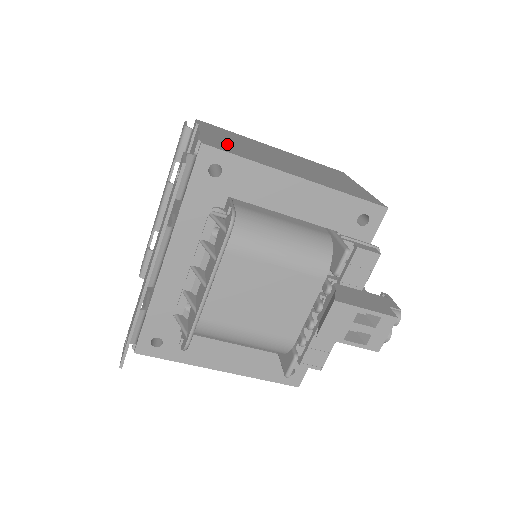
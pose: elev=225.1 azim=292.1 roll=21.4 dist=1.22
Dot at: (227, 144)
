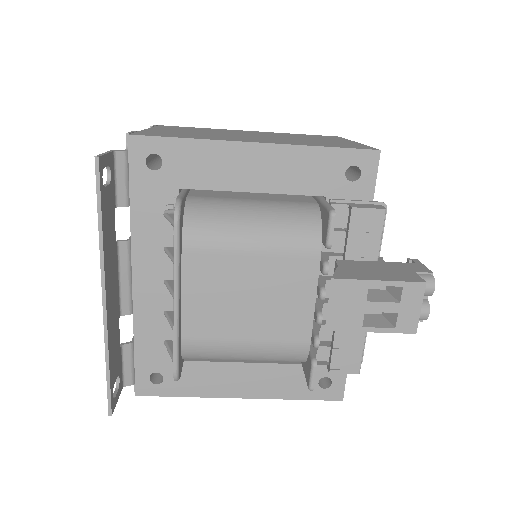
Dot at: (172, 133)
